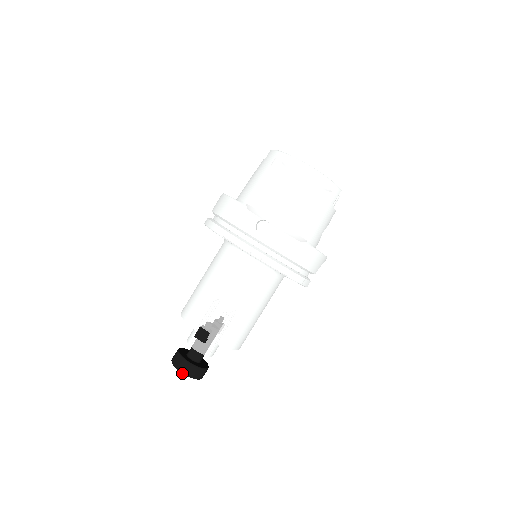
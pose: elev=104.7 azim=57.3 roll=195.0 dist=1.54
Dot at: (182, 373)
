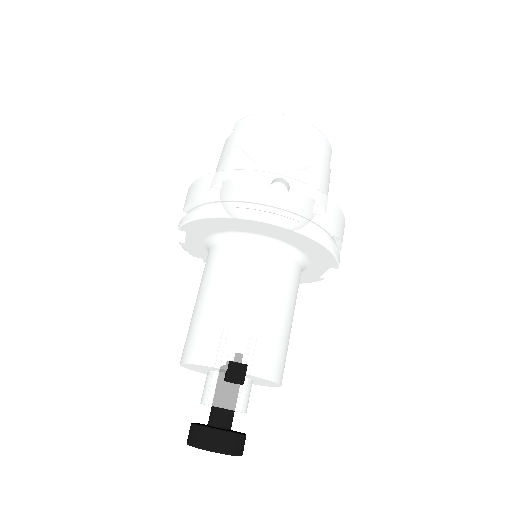
Dot at: (217, 452)
